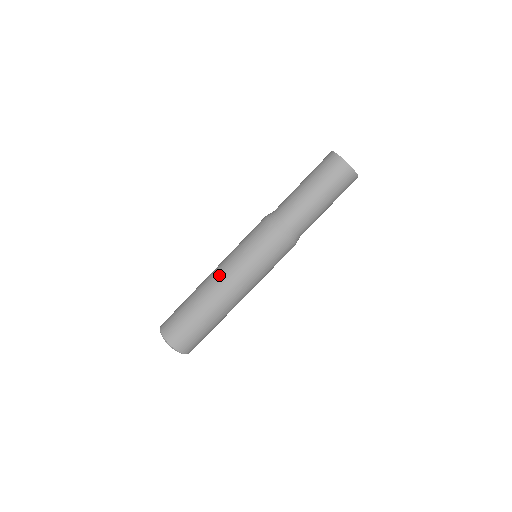
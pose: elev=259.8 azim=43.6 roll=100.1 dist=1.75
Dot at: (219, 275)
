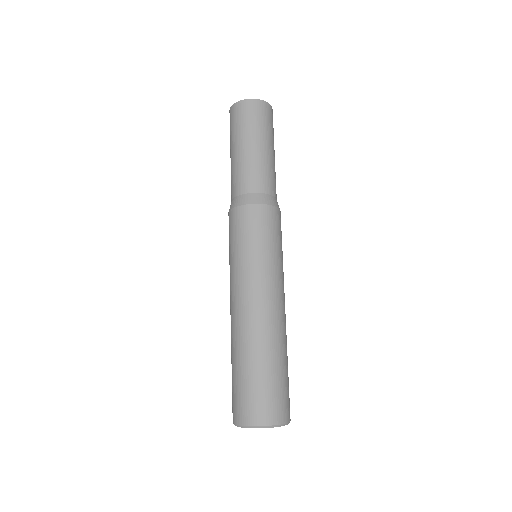
Dot at: (261, 300)
